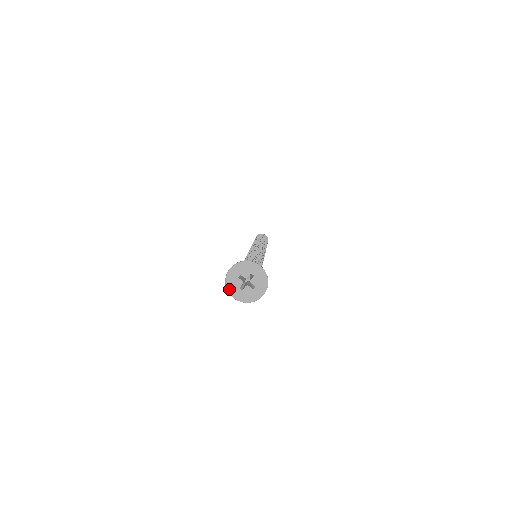
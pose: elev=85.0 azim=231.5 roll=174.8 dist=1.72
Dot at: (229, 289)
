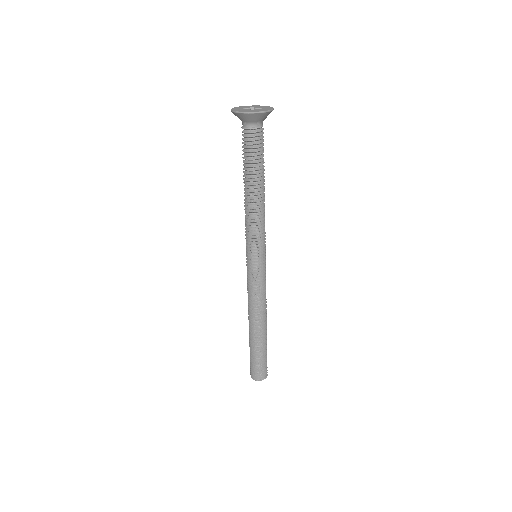
Dot at: (243, 111)
